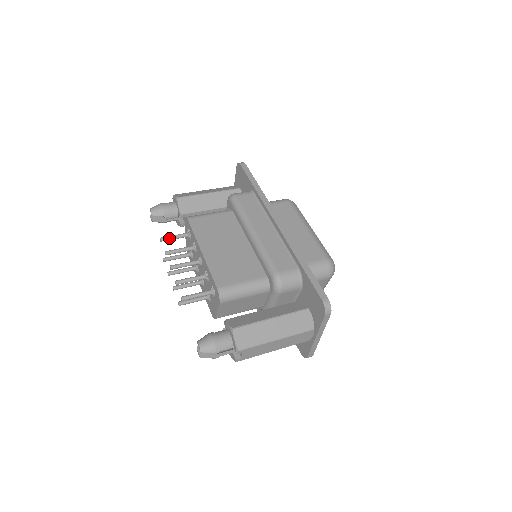
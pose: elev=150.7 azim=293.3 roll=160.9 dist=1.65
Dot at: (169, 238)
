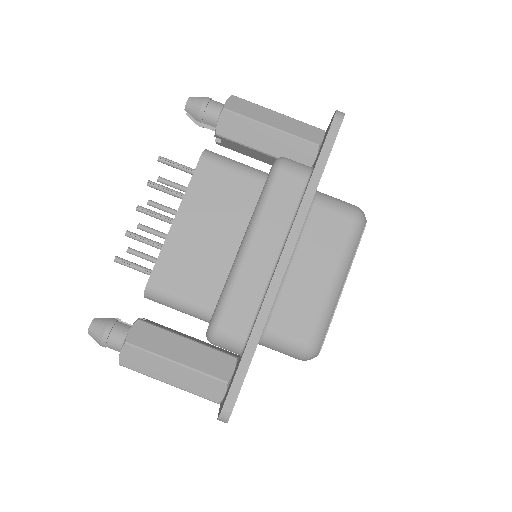
Dot at: (169, 164)
